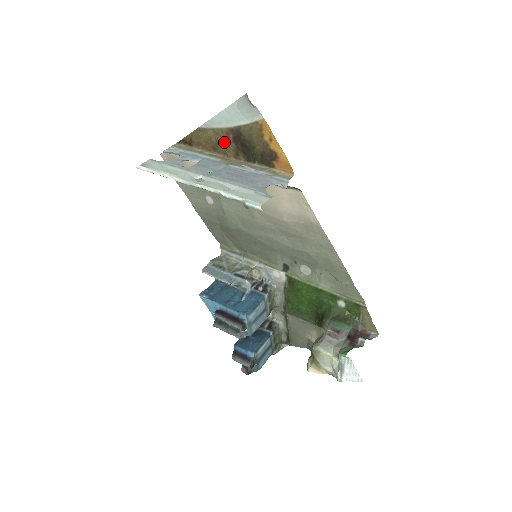
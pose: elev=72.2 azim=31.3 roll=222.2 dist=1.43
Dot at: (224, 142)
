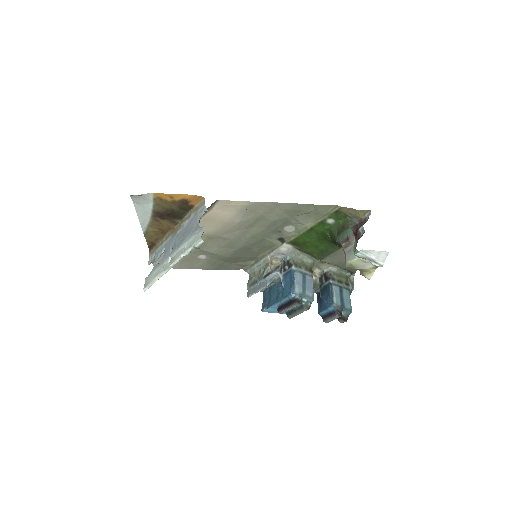
Dot at: (161, 225)
